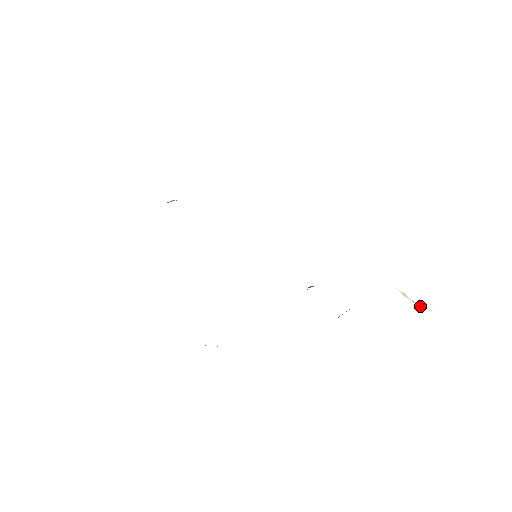
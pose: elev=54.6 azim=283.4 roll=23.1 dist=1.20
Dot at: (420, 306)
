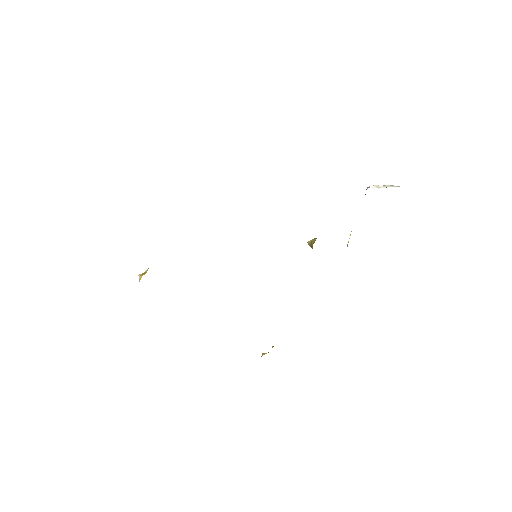
Dot at: (391, 185)
